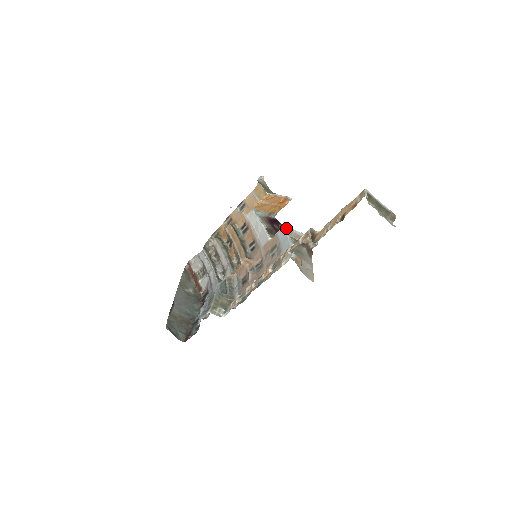
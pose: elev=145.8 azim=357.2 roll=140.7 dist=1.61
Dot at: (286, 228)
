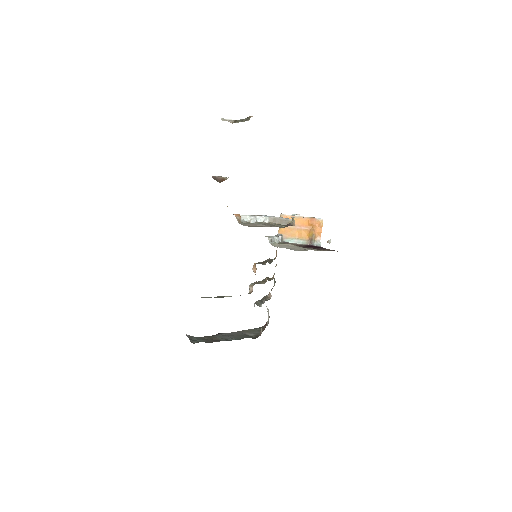
Dot at: (262, 215)
